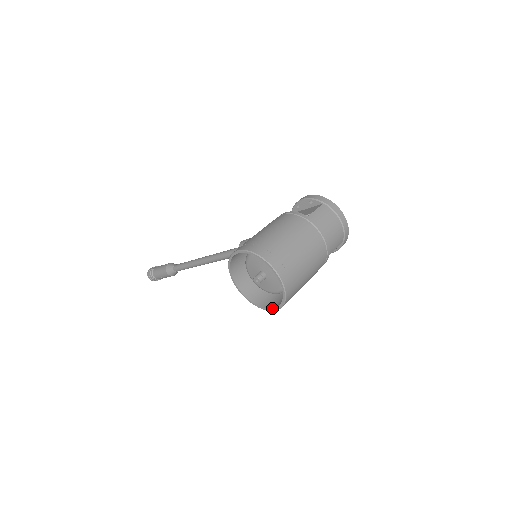
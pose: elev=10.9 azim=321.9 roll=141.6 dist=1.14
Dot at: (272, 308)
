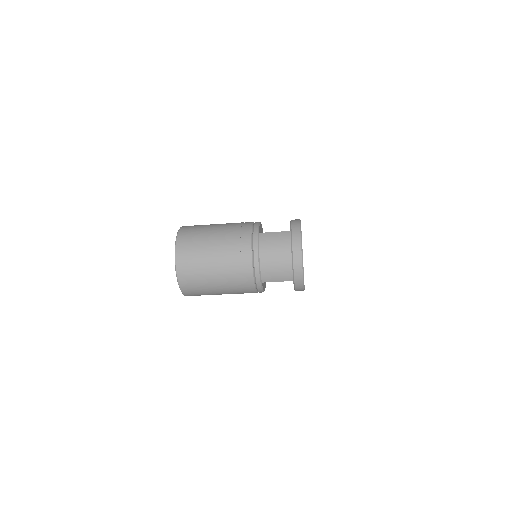
Dot at: occluded
